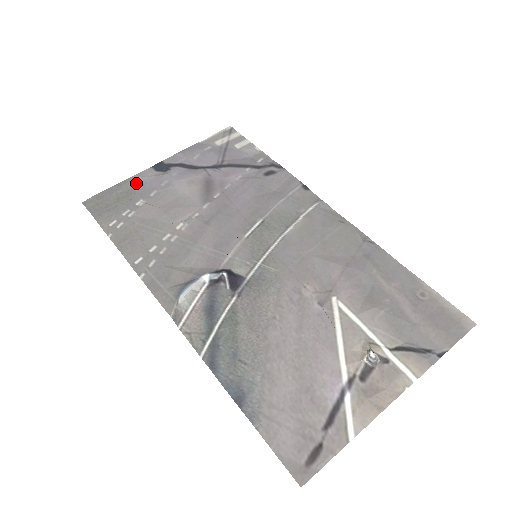
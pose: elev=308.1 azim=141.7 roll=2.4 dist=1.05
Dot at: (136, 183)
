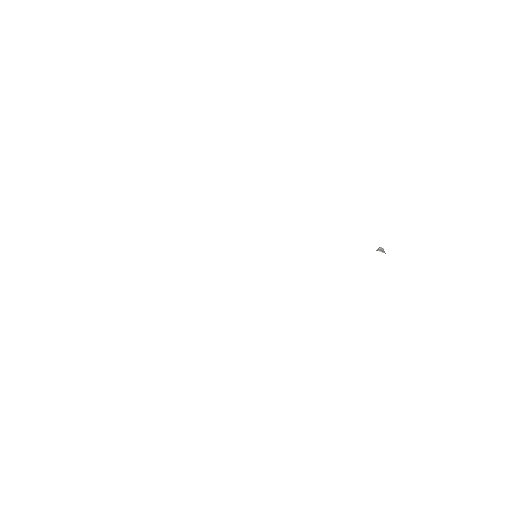
Dot at: occluded
